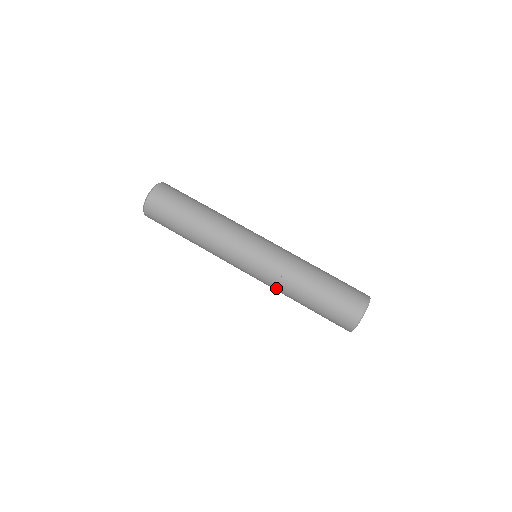
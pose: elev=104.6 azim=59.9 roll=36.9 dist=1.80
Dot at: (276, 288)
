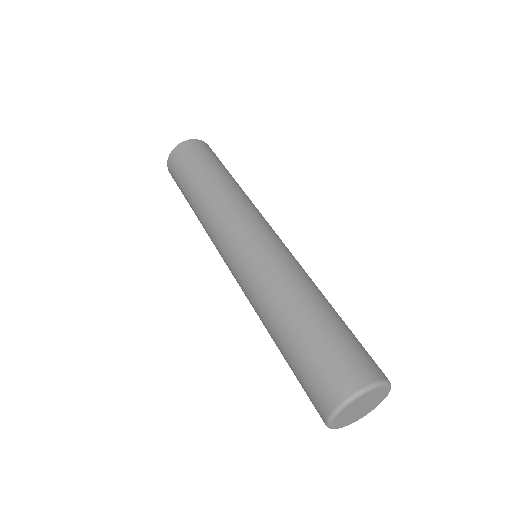
Dot at: (254, 296)
